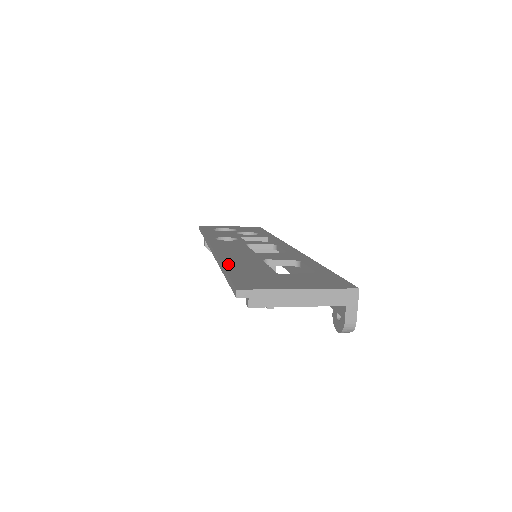
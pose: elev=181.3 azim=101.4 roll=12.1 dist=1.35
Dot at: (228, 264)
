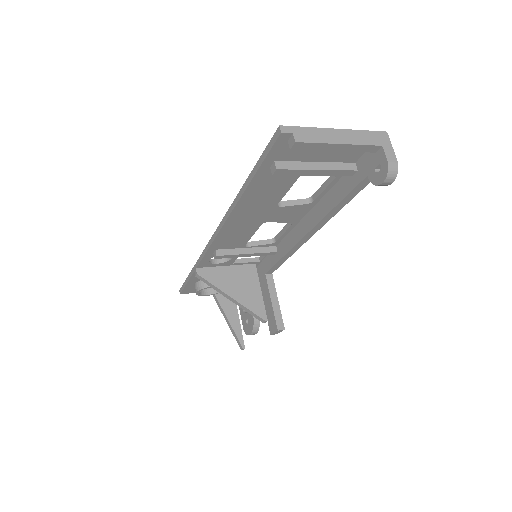
Dot at: occluded
